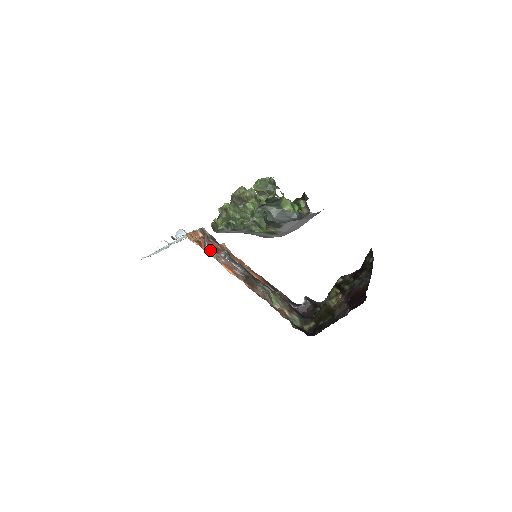
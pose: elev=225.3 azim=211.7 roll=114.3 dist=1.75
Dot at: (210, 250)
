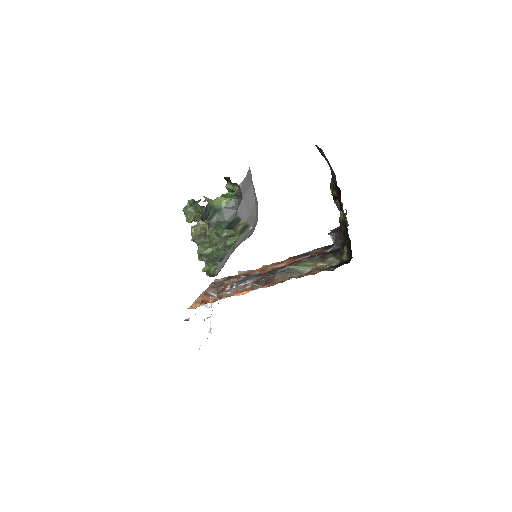
Dot at: occluded
